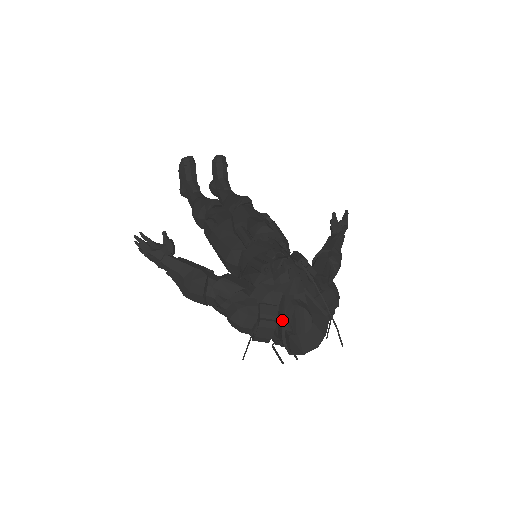
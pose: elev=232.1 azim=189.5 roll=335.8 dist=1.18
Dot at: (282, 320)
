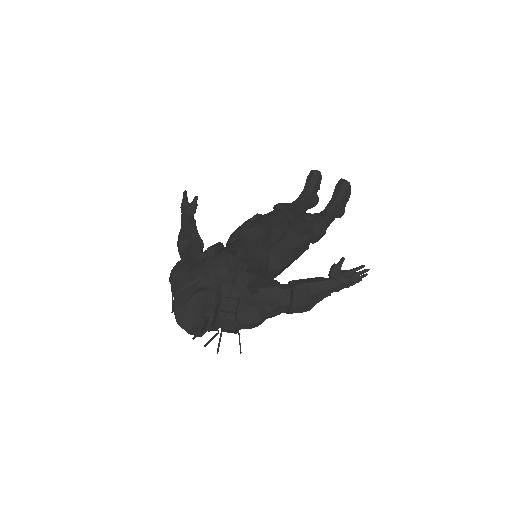
Dot at: (180, 289)
